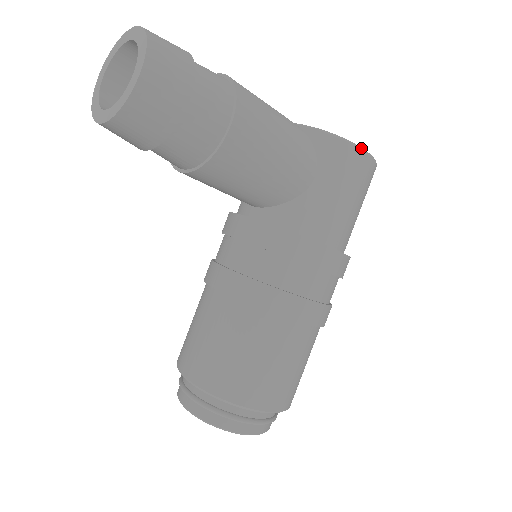
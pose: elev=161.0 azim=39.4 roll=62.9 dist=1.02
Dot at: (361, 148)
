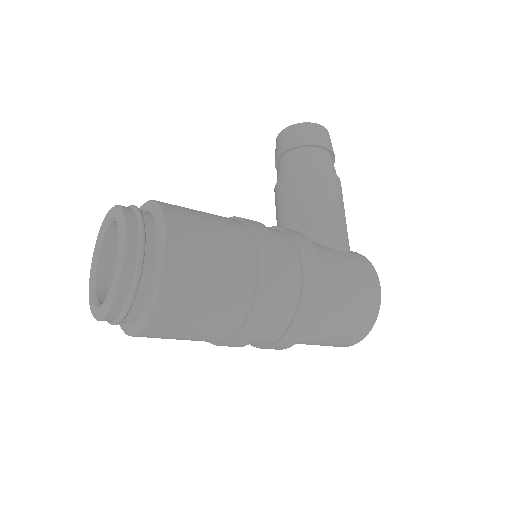
Dot at: (378, 277)
